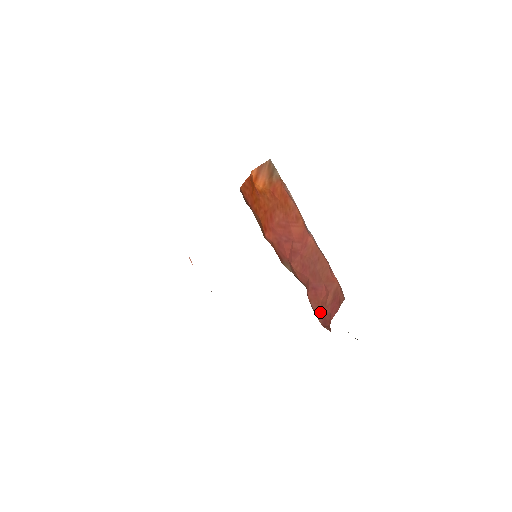
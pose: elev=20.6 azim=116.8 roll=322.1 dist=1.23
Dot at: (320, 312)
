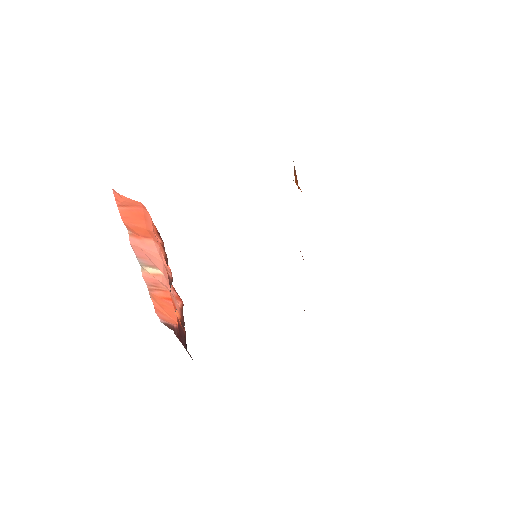
Dot at: occluded
